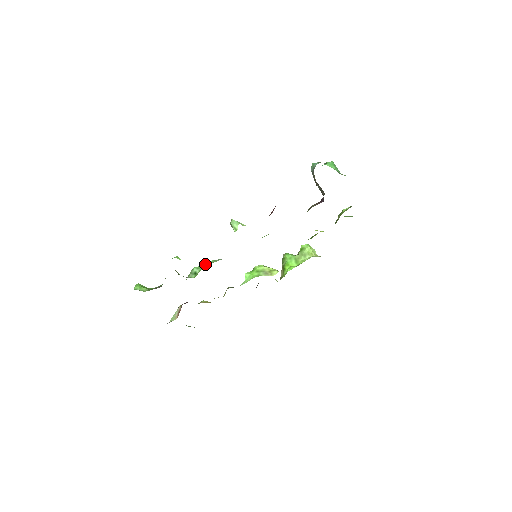
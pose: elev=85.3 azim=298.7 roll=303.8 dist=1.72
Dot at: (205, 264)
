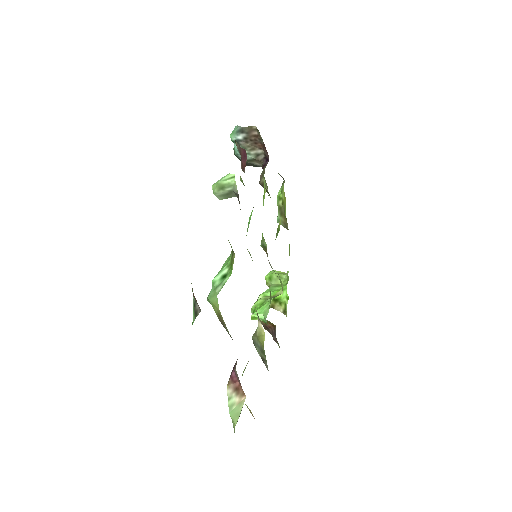
Dot at: (223, 265)
